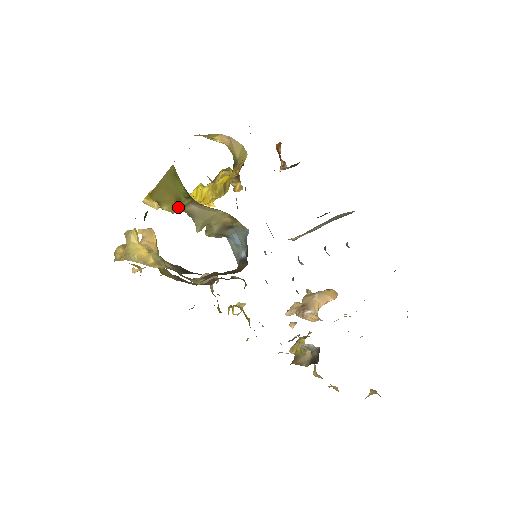
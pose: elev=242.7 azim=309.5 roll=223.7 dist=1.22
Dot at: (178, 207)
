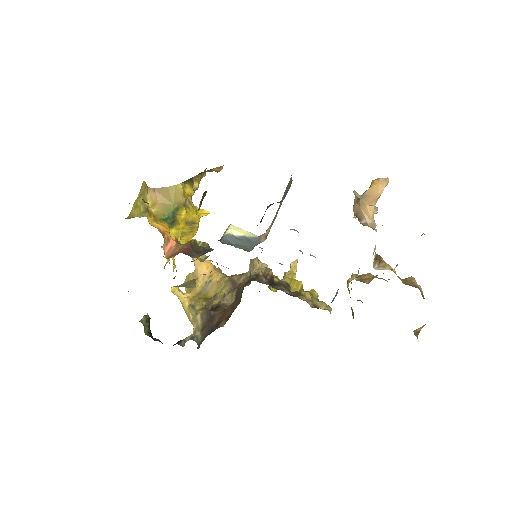
Dot at: occluded
